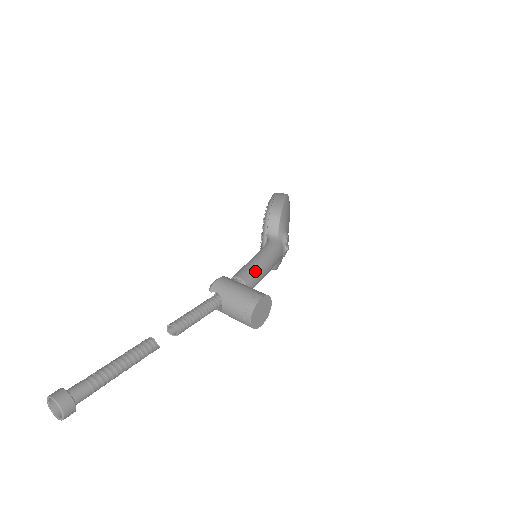
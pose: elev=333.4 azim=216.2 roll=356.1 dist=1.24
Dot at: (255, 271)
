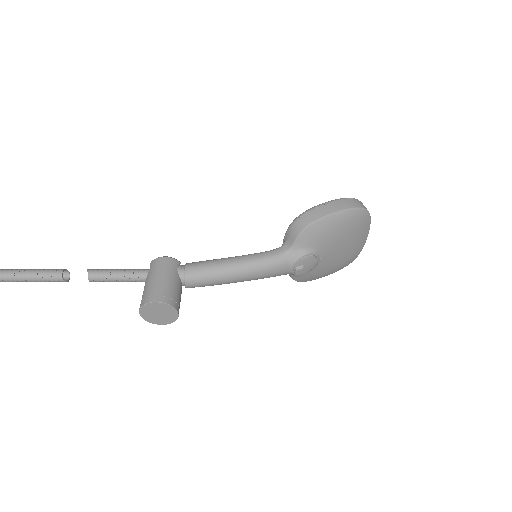
Dot at: (211, 272)
